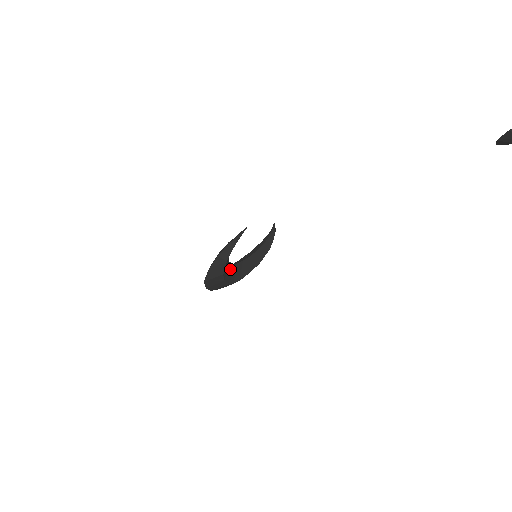
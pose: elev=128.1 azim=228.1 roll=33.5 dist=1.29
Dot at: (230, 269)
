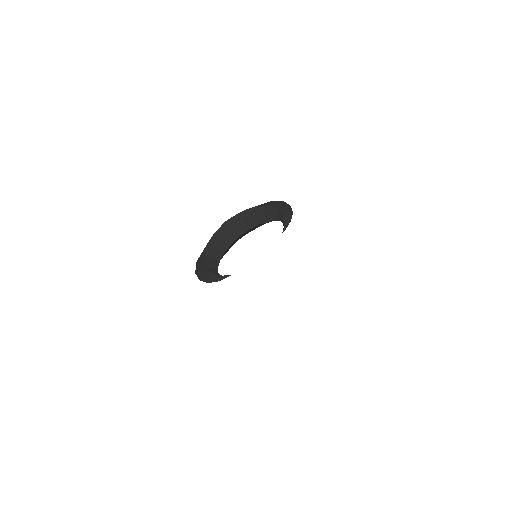
Dot at: (229, 247)
